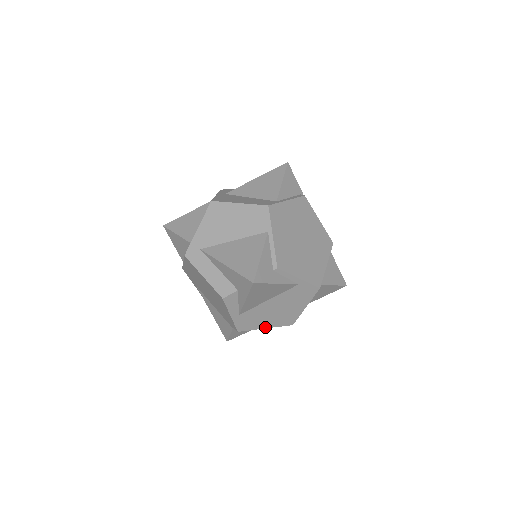
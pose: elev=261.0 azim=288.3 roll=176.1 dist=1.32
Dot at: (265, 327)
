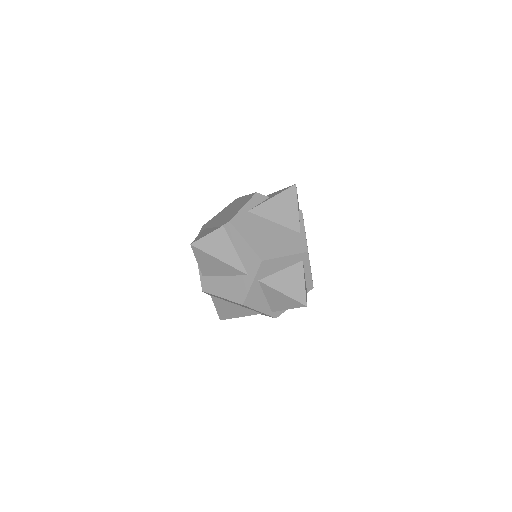
Dot at: (246, 239)
